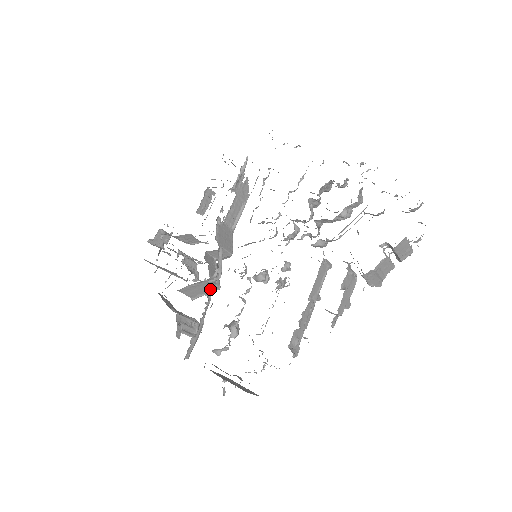
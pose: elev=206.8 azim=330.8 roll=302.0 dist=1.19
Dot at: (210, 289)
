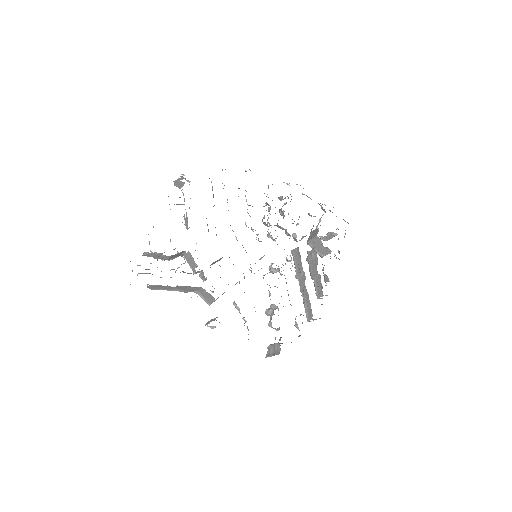
Dot at: occluded
